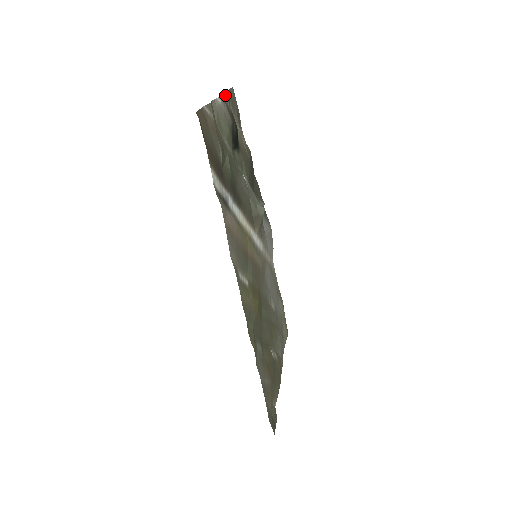
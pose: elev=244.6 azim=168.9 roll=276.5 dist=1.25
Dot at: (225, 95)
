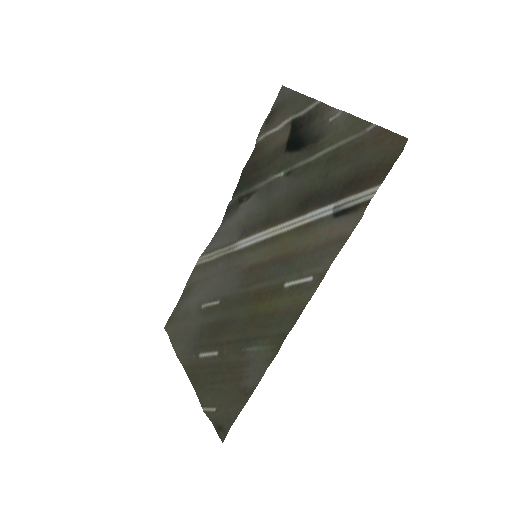
Dot at: (311, 100)
